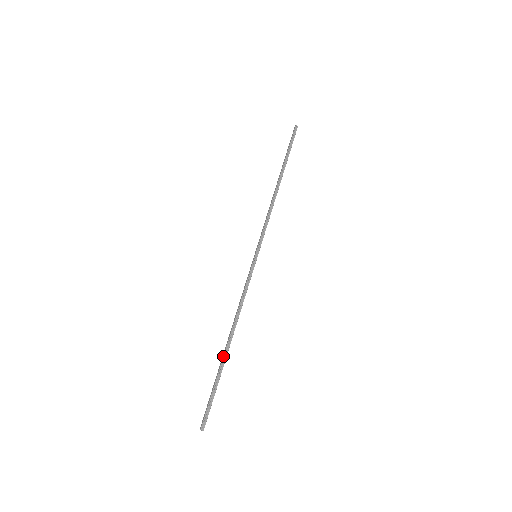
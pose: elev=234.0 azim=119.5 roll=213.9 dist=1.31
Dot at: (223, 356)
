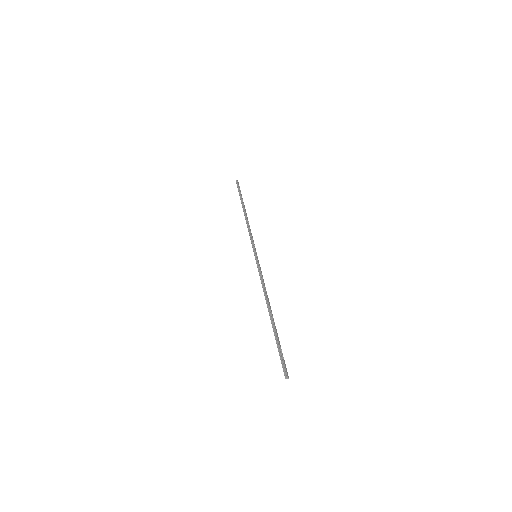
Dot at: occluded
